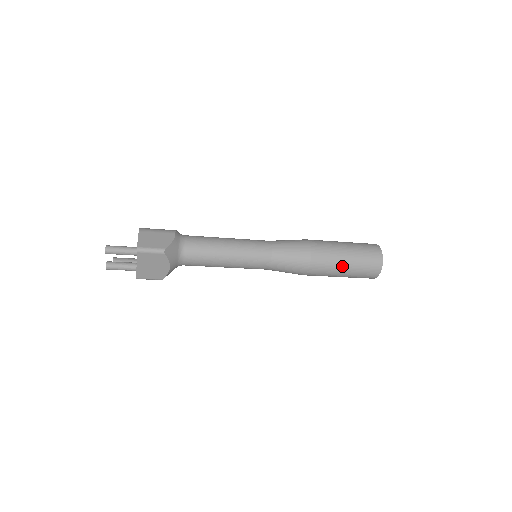
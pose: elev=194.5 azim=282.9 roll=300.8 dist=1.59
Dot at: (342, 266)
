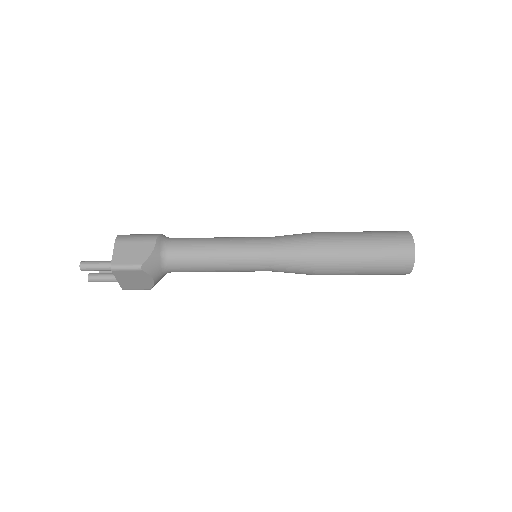
Dot at: (360, 266)
